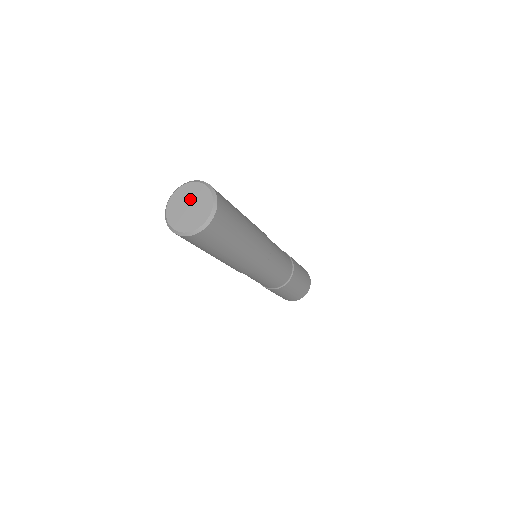
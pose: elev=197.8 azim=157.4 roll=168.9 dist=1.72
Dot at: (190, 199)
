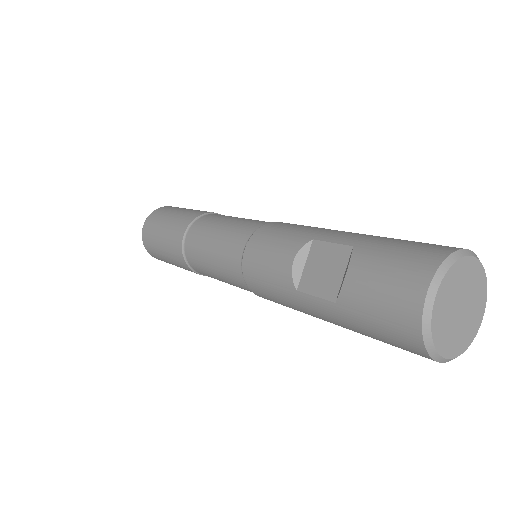
Dot at: (456, 300)
